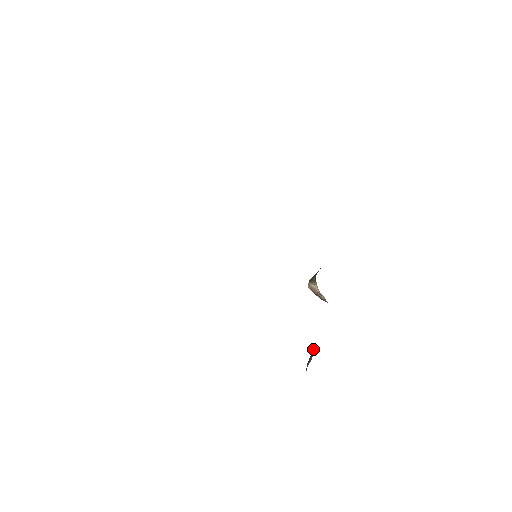
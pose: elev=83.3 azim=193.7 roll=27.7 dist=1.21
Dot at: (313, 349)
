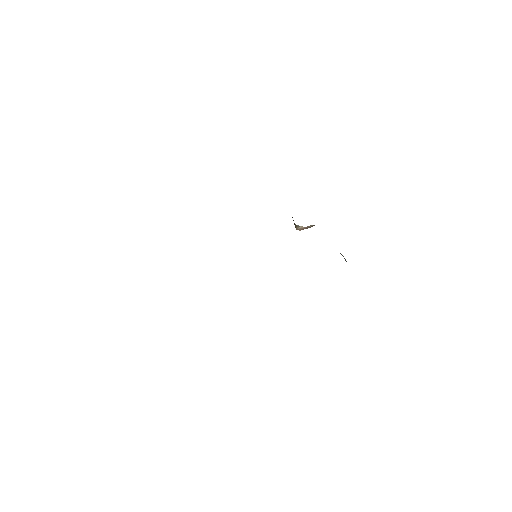
Dot at: (340, 253)
